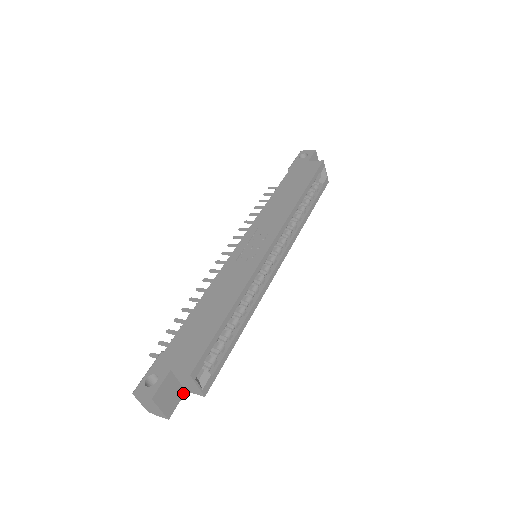
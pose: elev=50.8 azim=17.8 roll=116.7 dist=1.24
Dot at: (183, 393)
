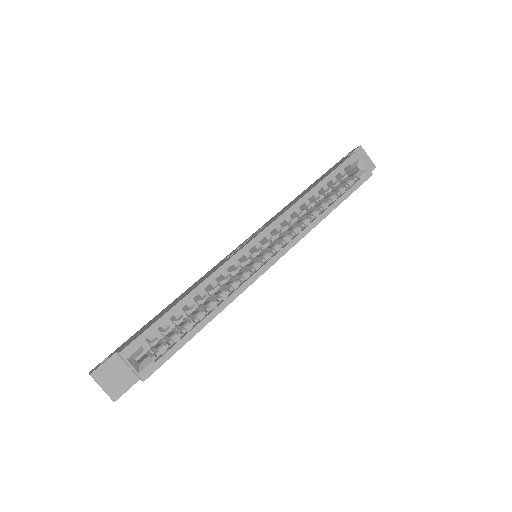
Dot at: (136, 380)
